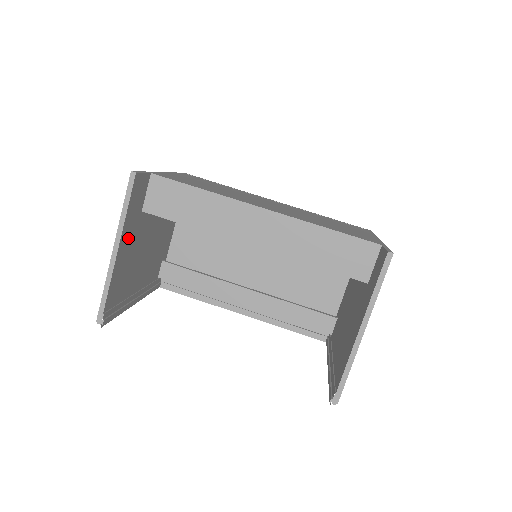
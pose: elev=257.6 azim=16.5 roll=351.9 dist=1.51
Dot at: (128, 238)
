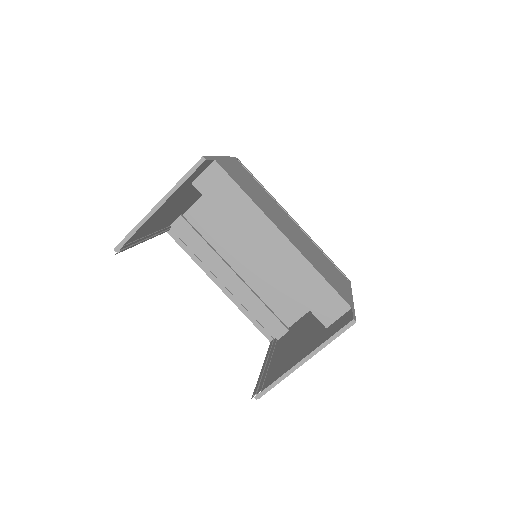
Dot at: (171, 200)
